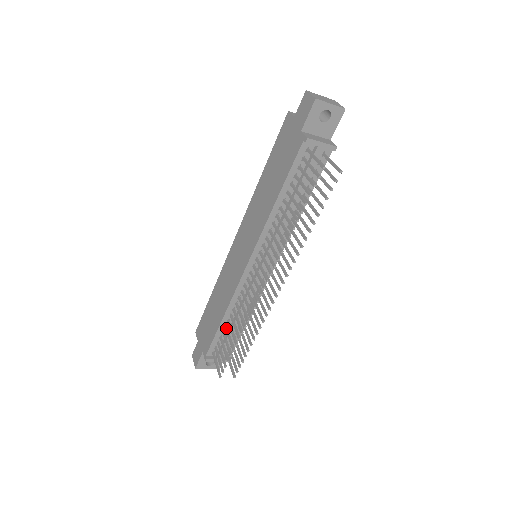
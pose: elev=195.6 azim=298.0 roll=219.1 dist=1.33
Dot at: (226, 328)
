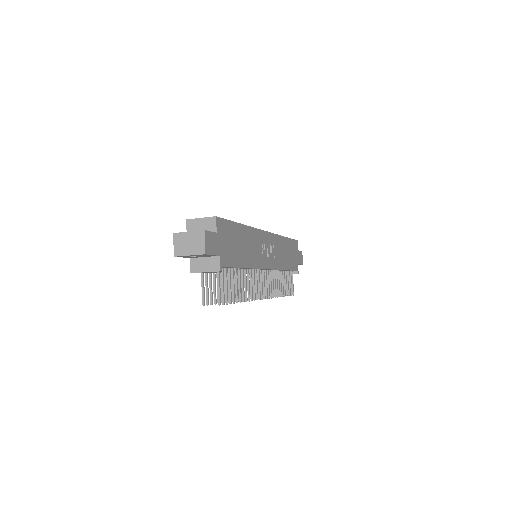
Dot at: occluded
